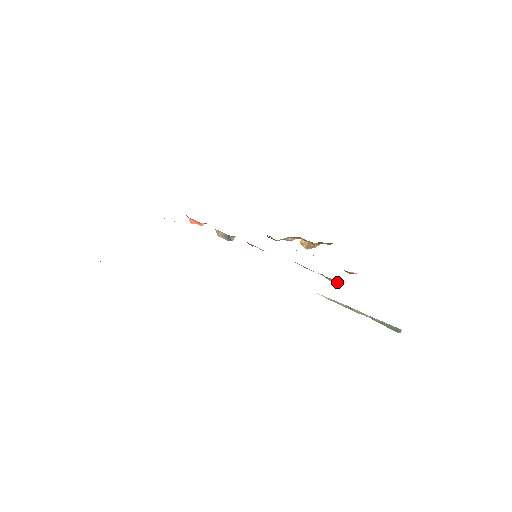
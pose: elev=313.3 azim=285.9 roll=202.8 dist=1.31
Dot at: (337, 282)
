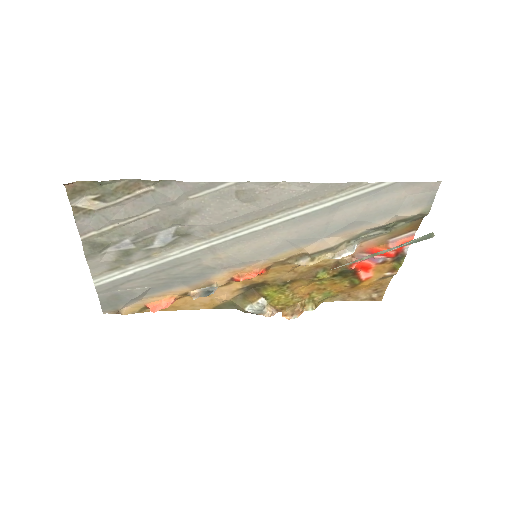
Dot at: (348, 253)
